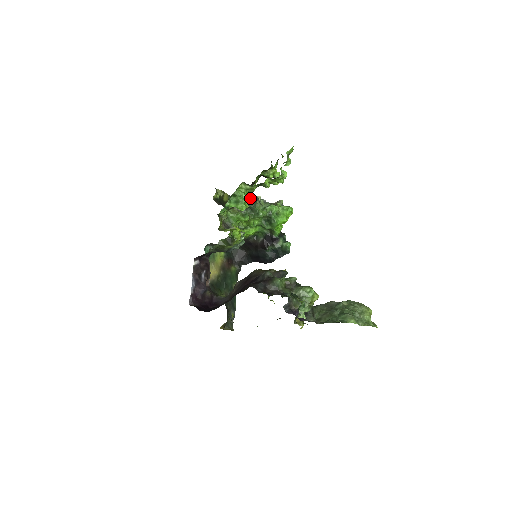
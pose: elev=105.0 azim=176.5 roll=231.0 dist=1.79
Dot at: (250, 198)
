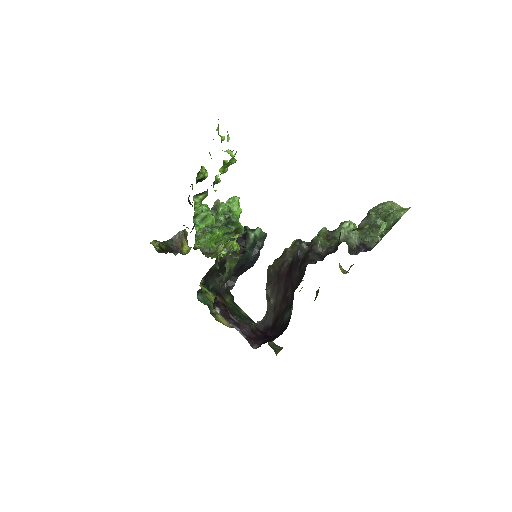
Dot at: occluded
